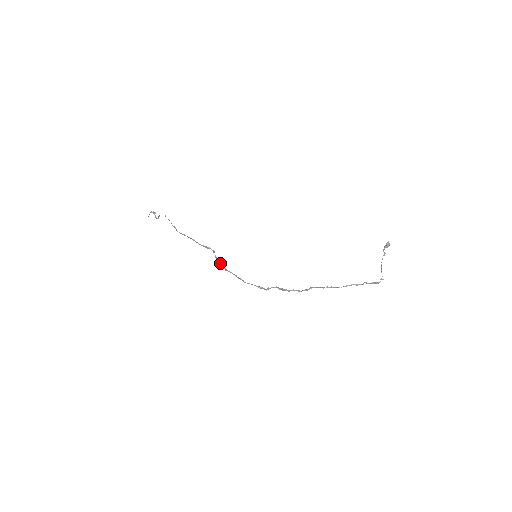
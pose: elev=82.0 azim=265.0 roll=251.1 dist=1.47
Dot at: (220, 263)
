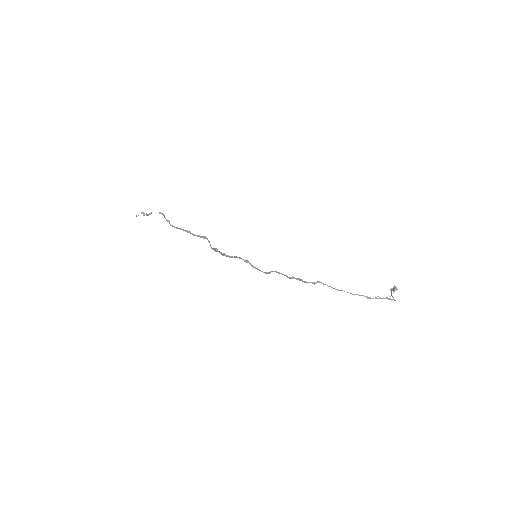
Dot at: (215, 250)
